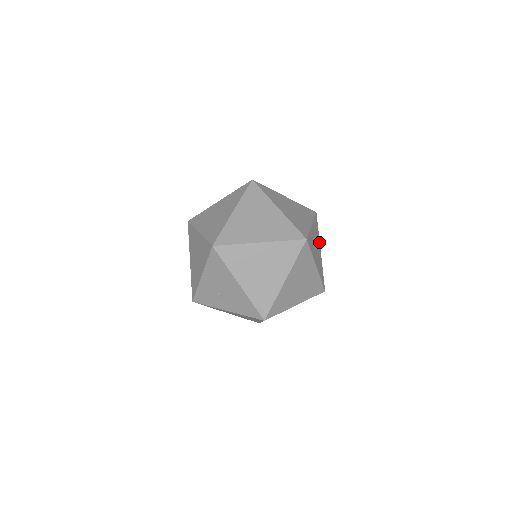
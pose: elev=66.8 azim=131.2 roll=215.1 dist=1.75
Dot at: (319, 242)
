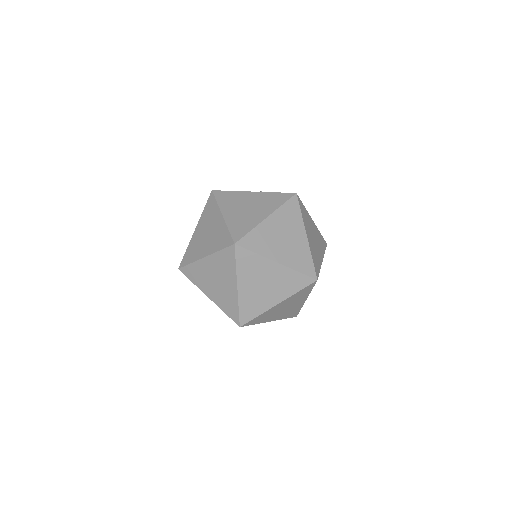
Dot at: (309, 216)
